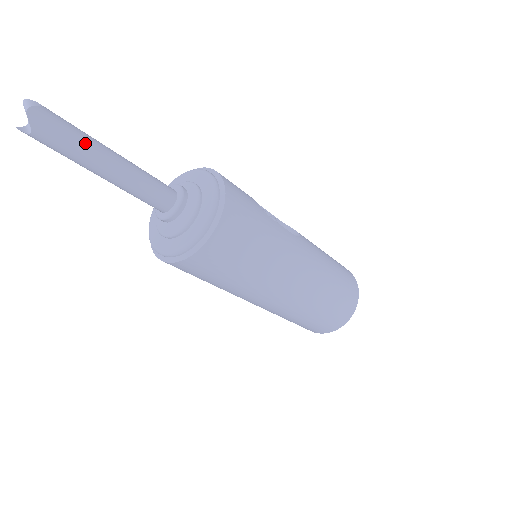
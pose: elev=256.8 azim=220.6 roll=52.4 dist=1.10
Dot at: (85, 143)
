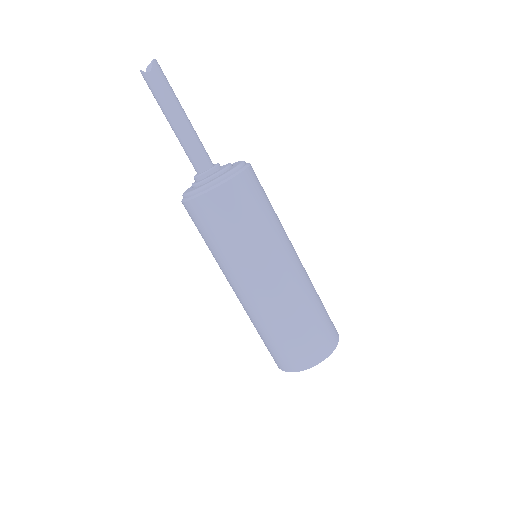
Dot at: (174, 95)
